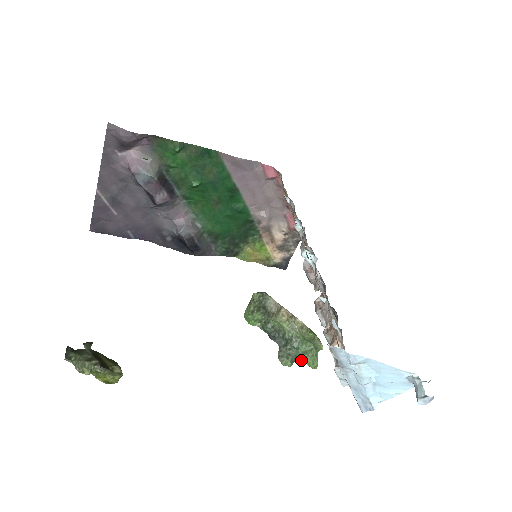
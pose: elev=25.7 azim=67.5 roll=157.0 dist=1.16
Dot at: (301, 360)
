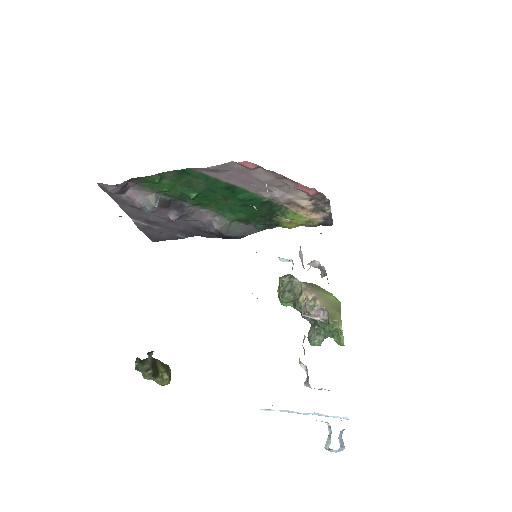
Dot at: (332, 337)
